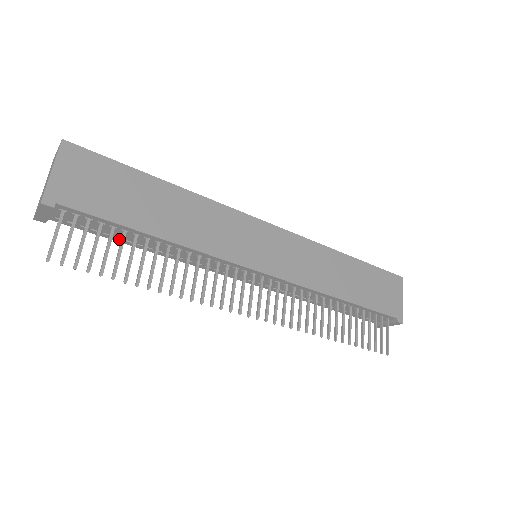
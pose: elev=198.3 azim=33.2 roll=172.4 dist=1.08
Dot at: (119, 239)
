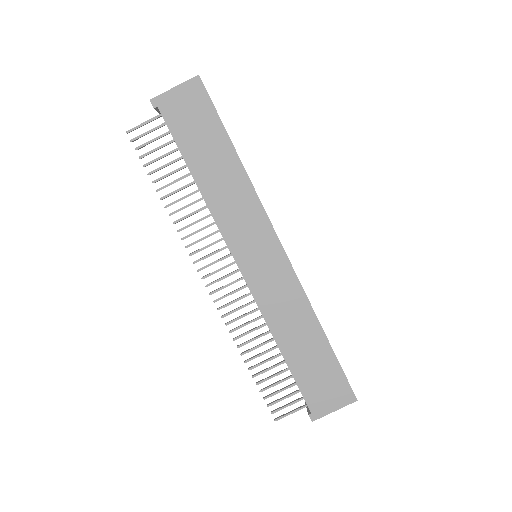
Dot at: occluded
